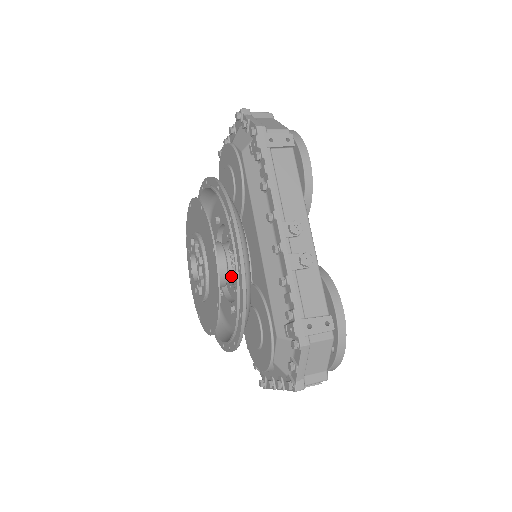
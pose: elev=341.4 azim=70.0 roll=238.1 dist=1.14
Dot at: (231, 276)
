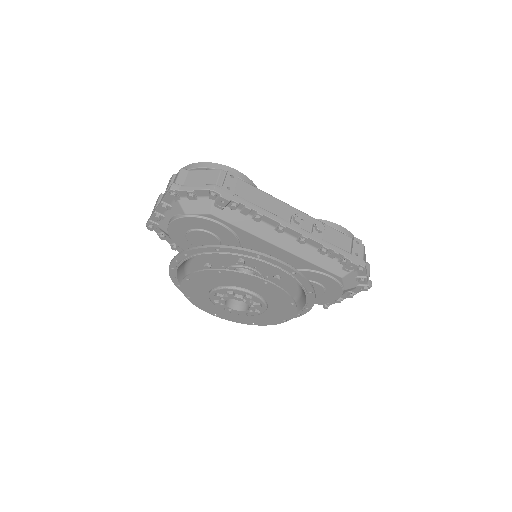
Dot at: occluded
